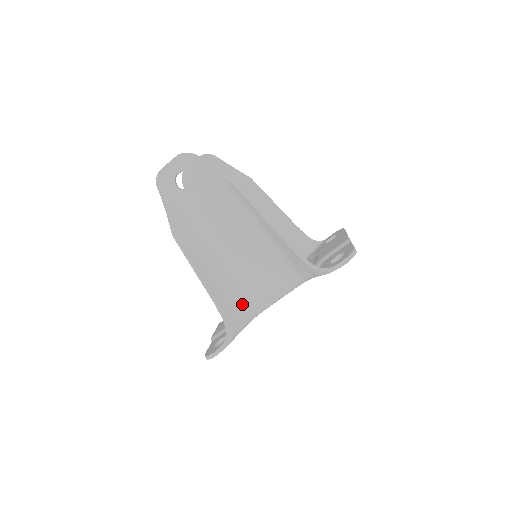
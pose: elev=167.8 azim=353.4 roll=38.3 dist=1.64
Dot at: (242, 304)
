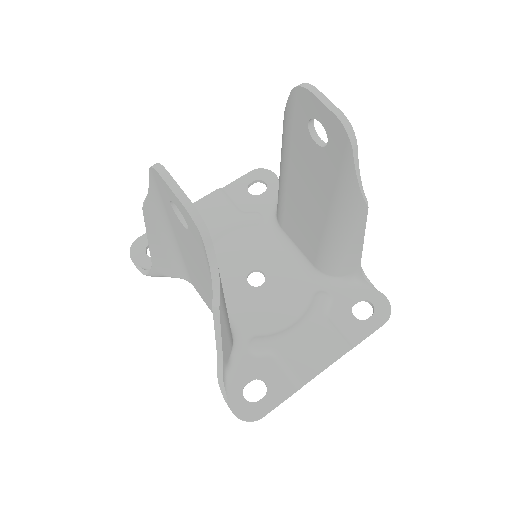
Dot at: (183, 275)
